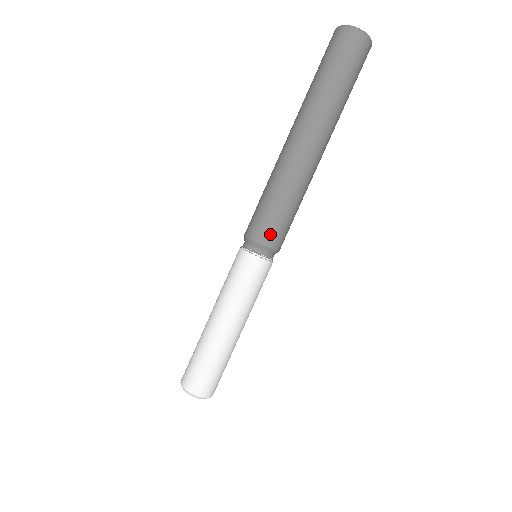
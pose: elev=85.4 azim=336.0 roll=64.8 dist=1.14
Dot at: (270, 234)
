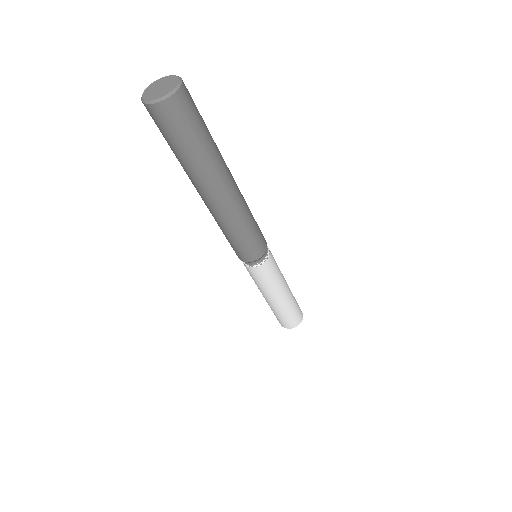
Dot at: (257, 251)
